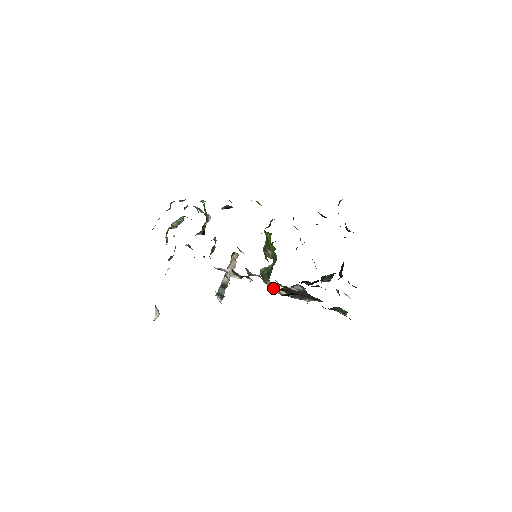
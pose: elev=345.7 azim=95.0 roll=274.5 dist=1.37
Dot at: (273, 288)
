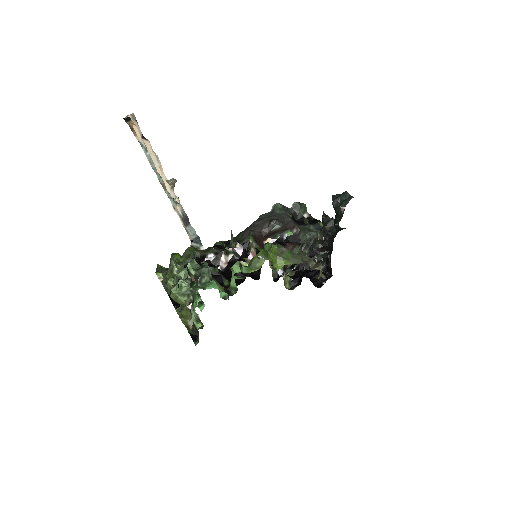
Dot at: occluded
